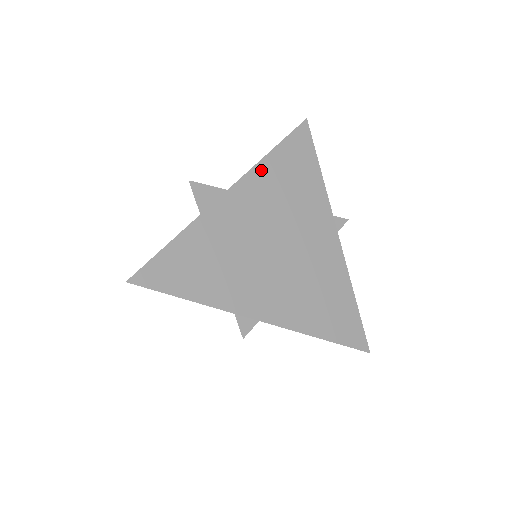
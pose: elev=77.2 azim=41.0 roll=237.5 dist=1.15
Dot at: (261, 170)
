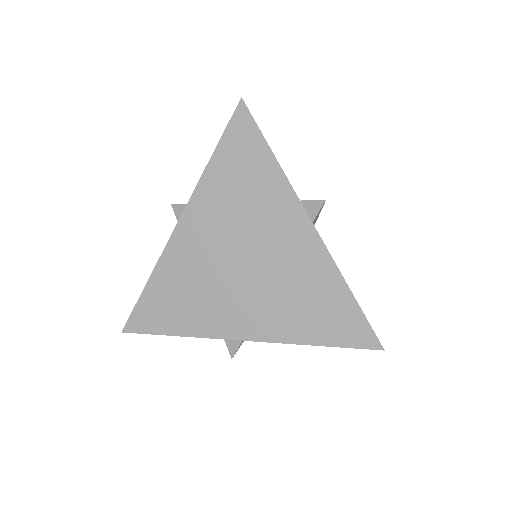
Dot at: (205, 187)
